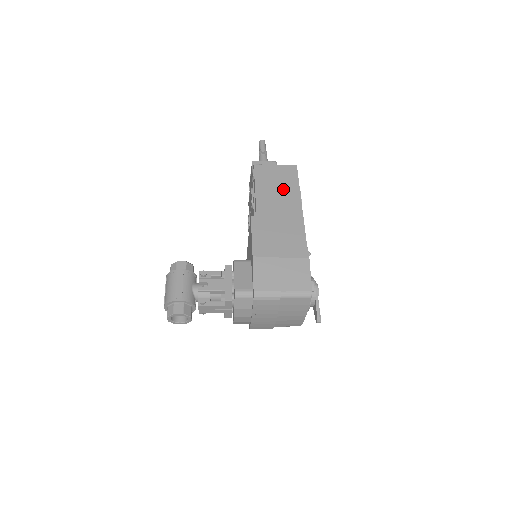
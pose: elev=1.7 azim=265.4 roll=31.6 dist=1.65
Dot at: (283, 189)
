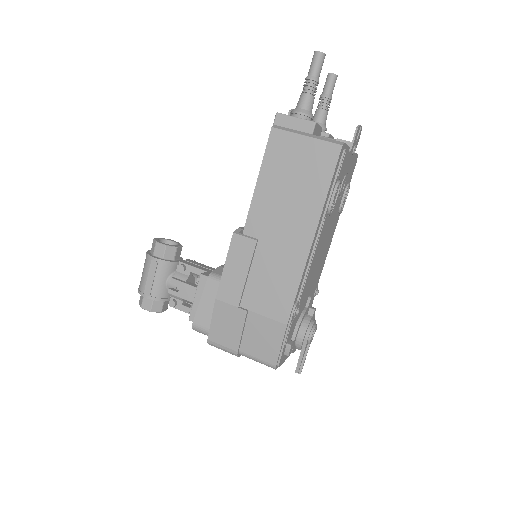
Dot at: (299, 193)
